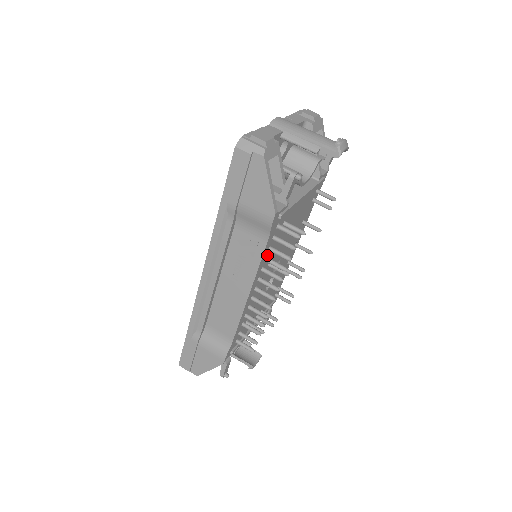
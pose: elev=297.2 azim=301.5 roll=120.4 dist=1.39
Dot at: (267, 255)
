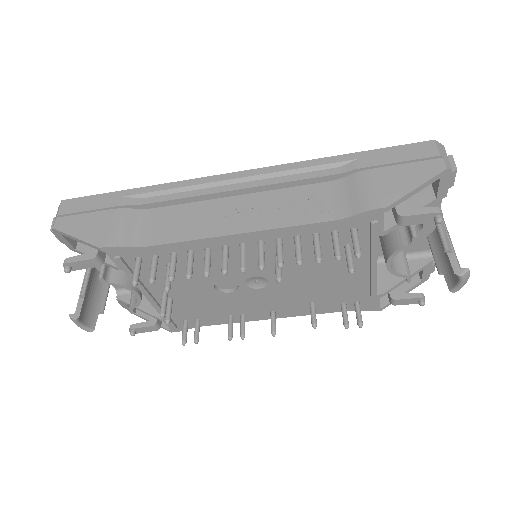
Dot at: (303, 238)
